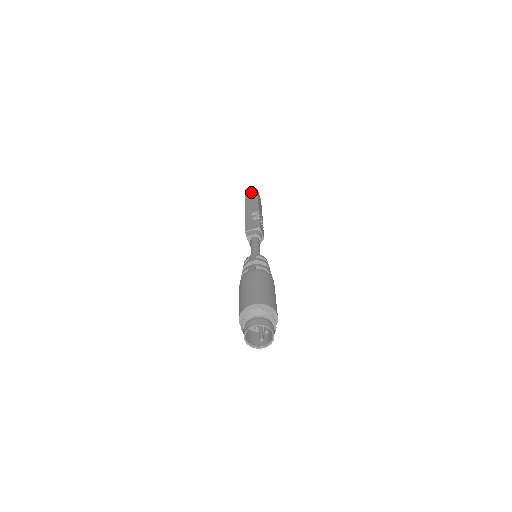
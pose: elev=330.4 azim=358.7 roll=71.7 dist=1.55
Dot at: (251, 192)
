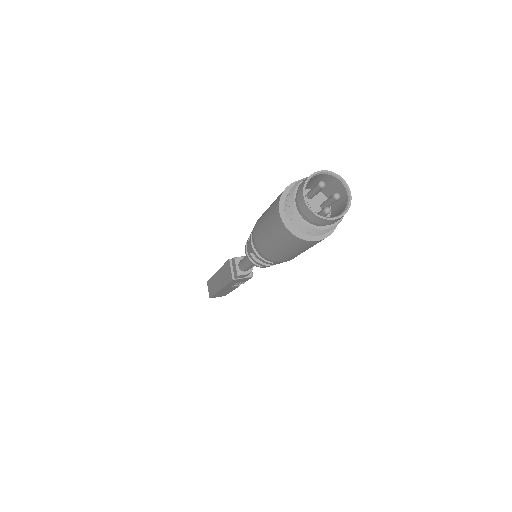
Dot at: occluded
